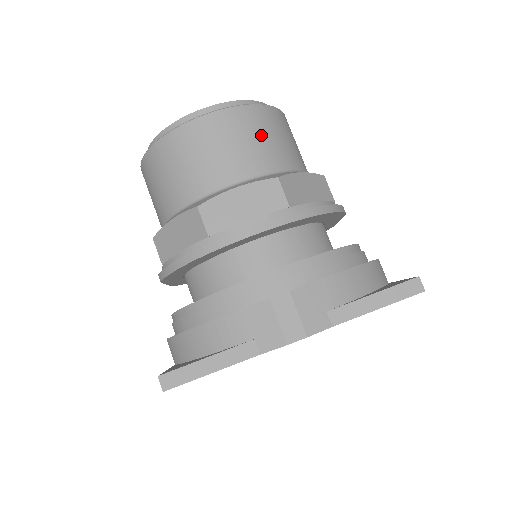
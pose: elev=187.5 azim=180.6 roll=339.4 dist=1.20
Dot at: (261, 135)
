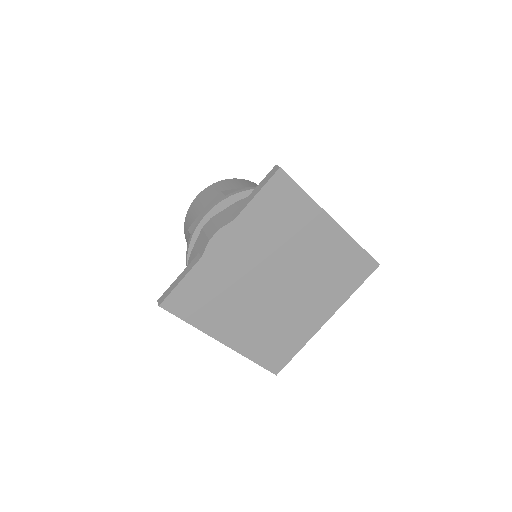
Dot at: (222, 188)
